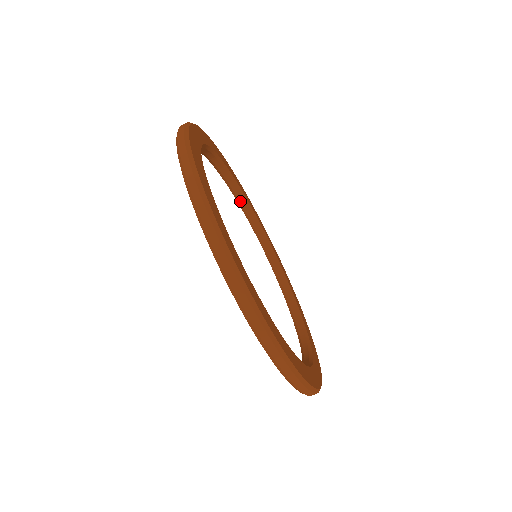
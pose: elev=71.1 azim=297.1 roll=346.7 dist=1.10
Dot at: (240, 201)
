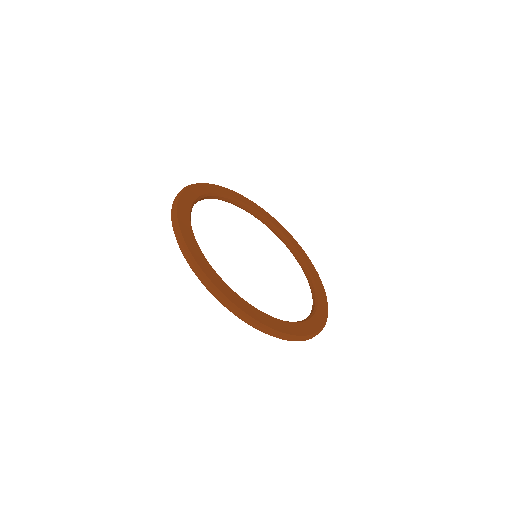
Dot at: (262, 221)
